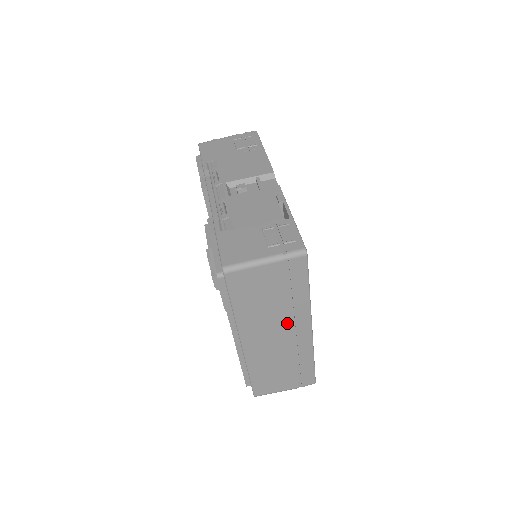
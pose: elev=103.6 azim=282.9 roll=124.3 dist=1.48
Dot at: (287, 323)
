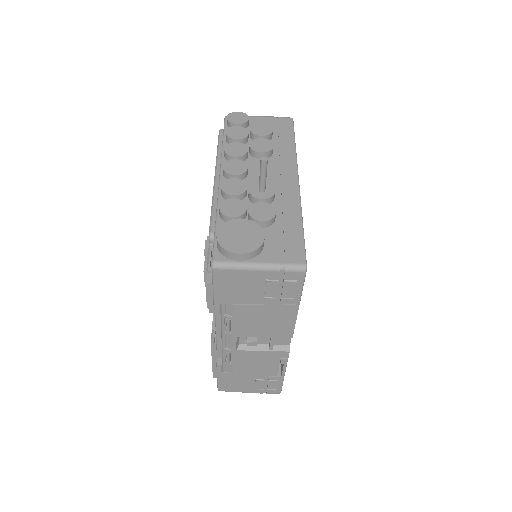
Dot at: occluded
